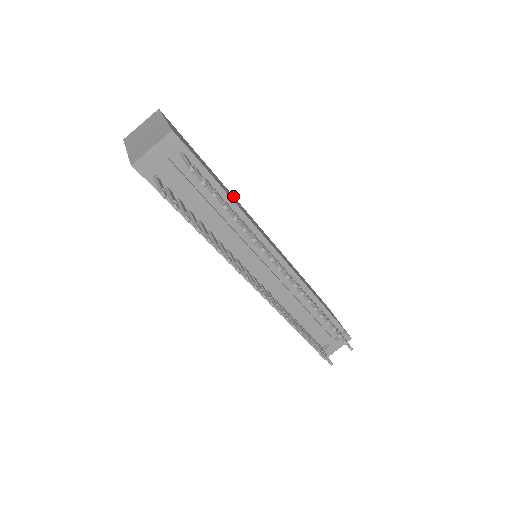
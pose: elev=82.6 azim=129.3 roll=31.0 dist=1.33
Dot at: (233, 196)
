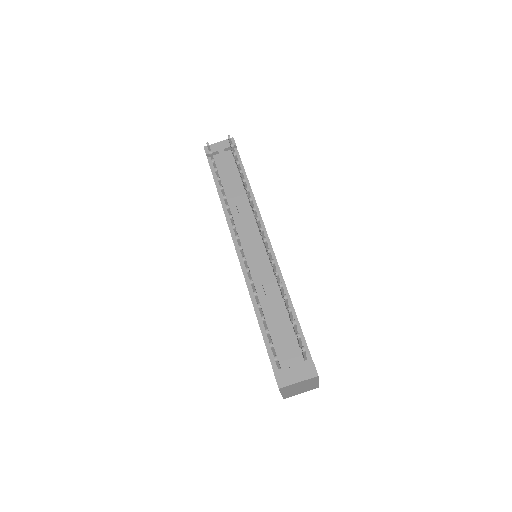
Dot at: occluded
